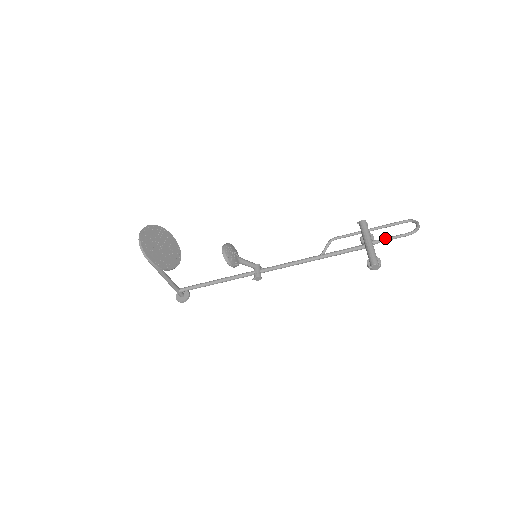
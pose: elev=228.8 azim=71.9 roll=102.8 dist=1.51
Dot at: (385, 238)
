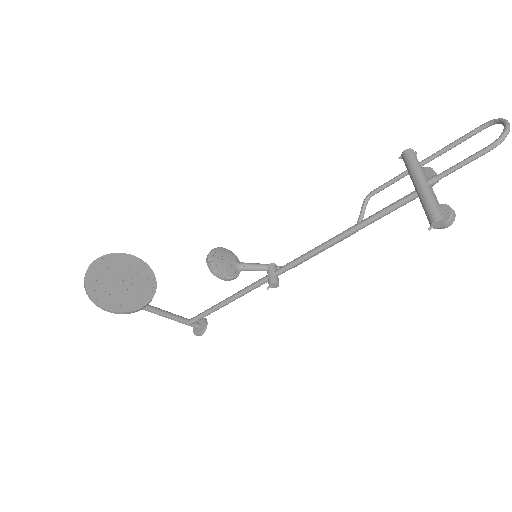
Dot at: (448, 169)
